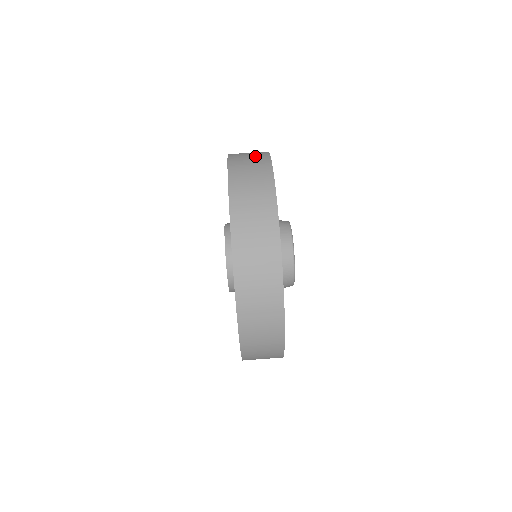
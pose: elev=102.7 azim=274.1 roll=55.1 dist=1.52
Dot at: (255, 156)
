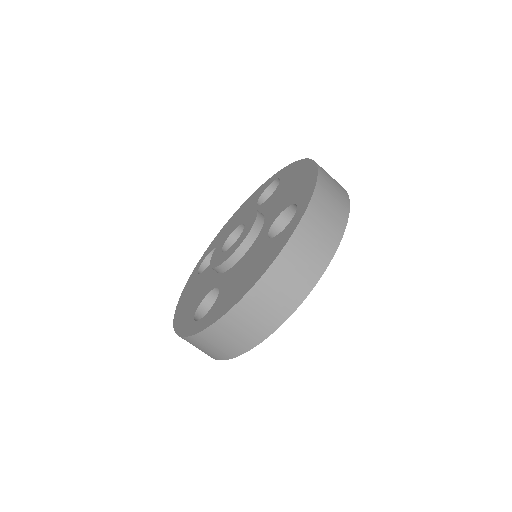
Dot at: (325, 238)
